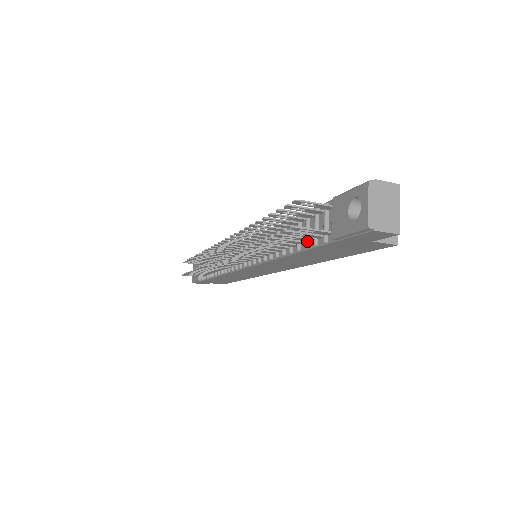
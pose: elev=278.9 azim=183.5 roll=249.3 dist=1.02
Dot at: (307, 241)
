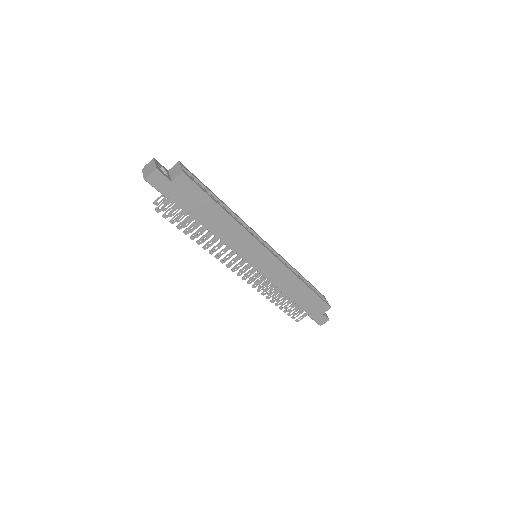
Dot at: occluded
